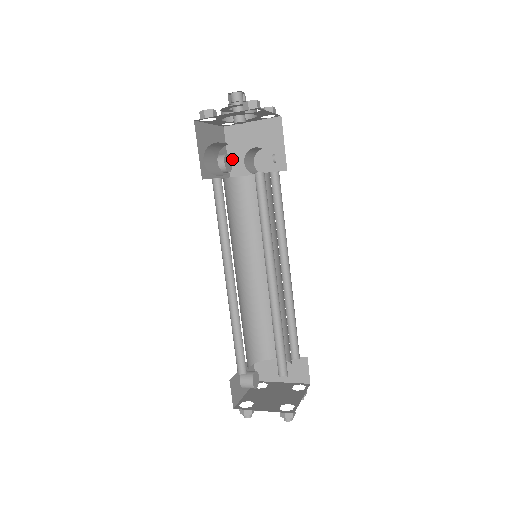
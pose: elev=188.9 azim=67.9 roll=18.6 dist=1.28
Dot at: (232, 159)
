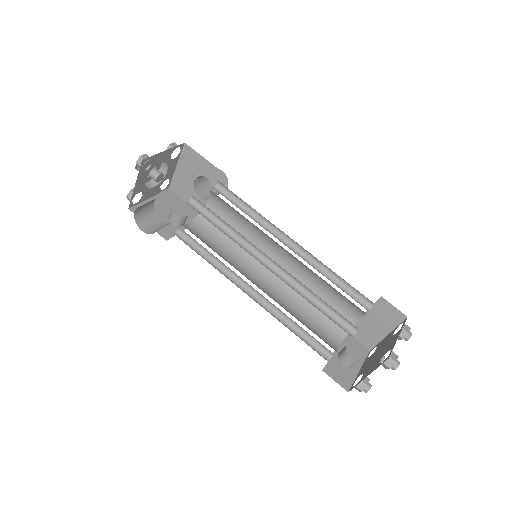
Dot at: occluded
